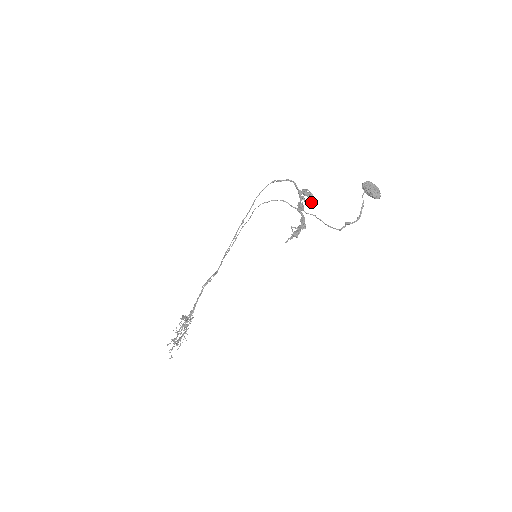
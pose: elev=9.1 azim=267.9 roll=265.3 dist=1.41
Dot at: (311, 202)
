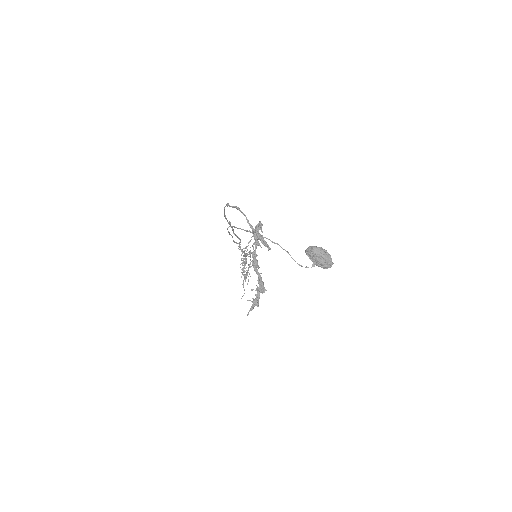
Dot at: occluded
